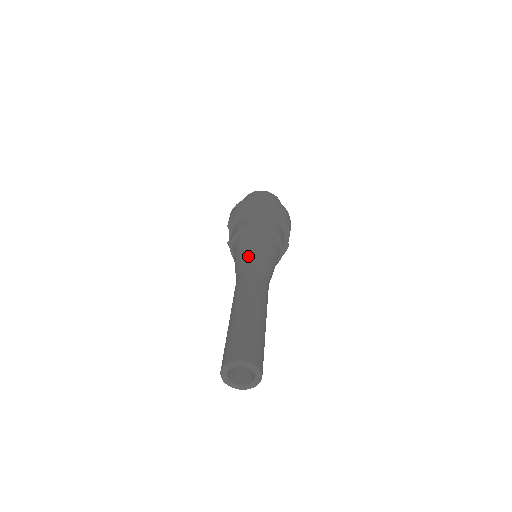
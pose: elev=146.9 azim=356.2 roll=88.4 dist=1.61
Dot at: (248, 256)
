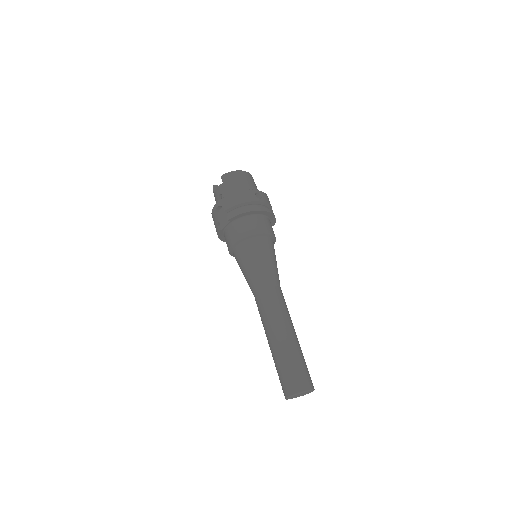
Dot at: (268, 270)
